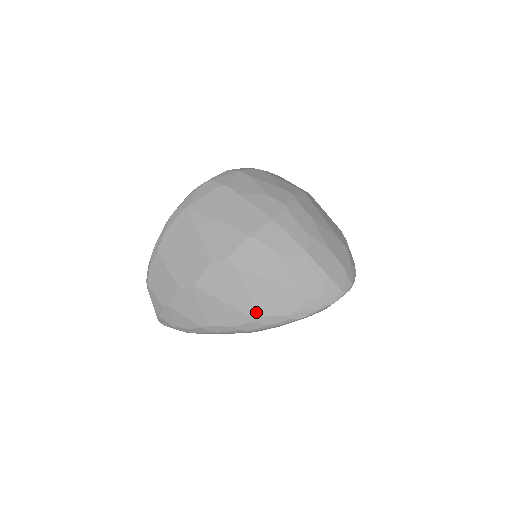
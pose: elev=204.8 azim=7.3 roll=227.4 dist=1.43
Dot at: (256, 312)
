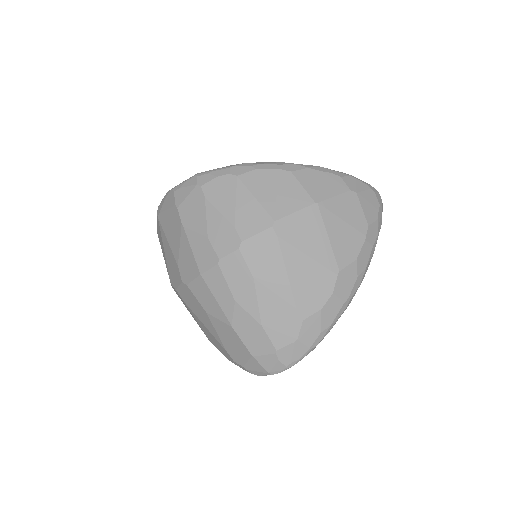
Dot at: (208, 338)
